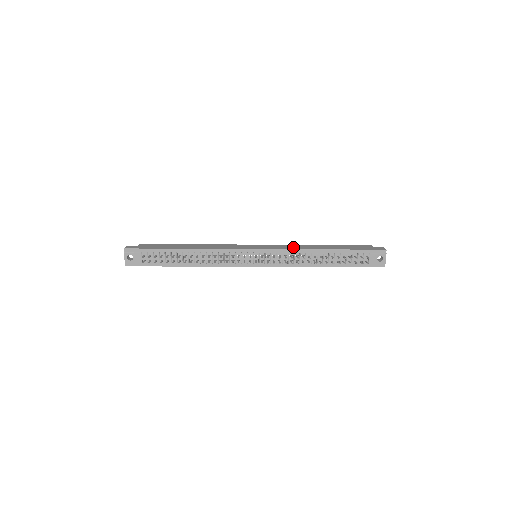
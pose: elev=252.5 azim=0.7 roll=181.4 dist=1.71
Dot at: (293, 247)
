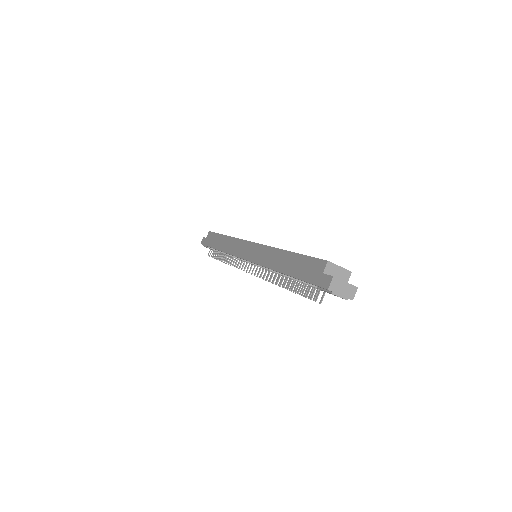
Dot at: (264, 258)
